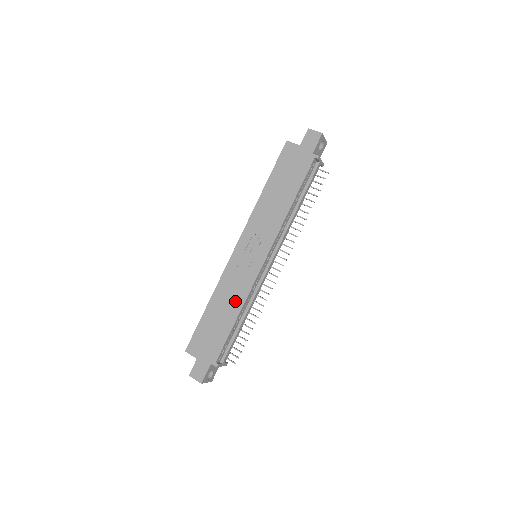
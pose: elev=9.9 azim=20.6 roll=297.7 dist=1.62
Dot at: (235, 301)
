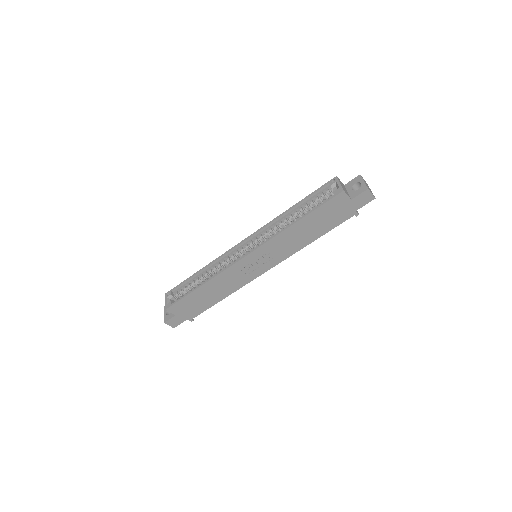
Dot at: (227, 290)
